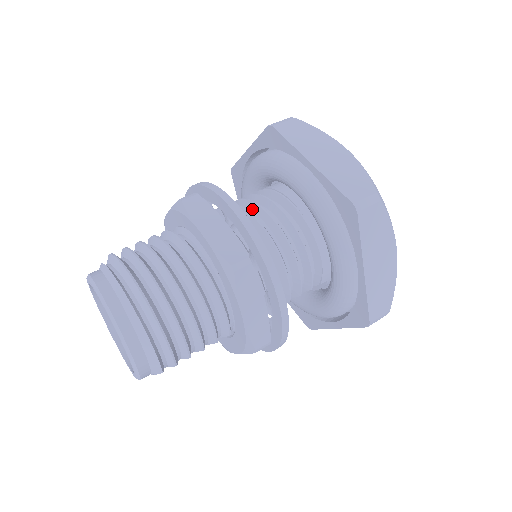
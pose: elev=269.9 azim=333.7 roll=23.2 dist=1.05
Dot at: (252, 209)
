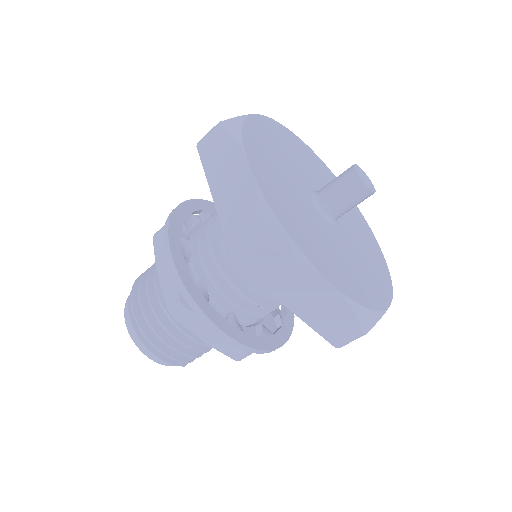
Dot at: occluded
